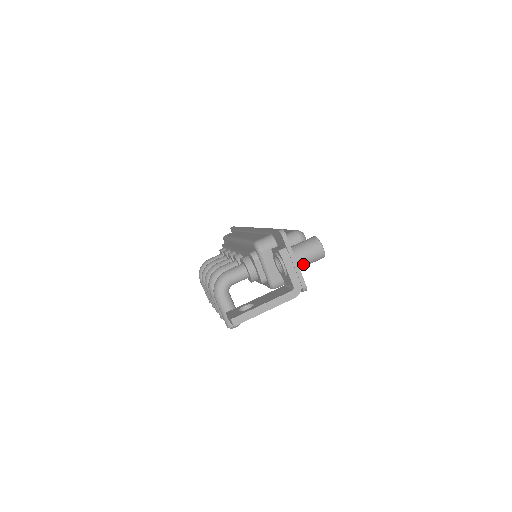
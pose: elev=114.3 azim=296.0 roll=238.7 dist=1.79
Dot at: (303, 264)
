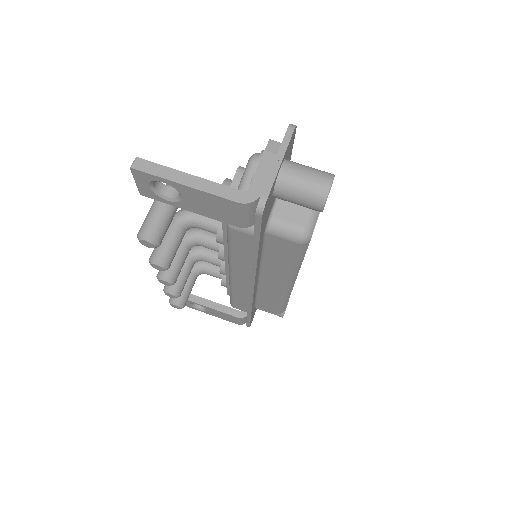
Dot at: (288, 183)
